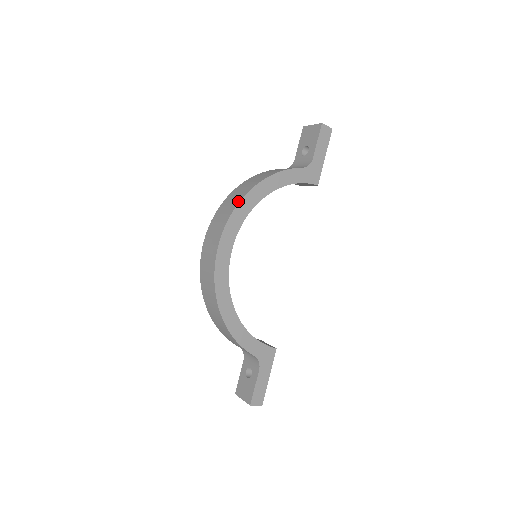
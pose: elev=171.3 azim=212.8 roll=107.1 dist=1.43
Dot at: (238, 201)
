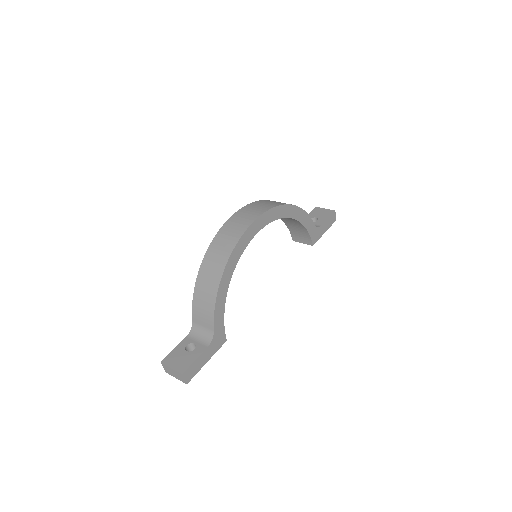
Dot at: (281, 204)
